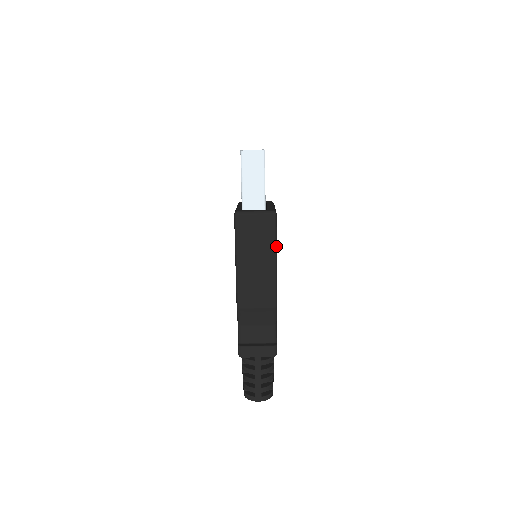
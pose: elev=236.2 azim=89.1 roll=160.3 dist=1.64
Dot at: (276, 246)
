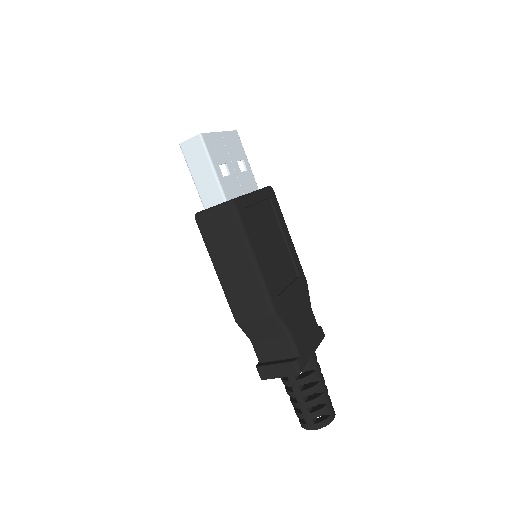
Dot at: (248, 241)
